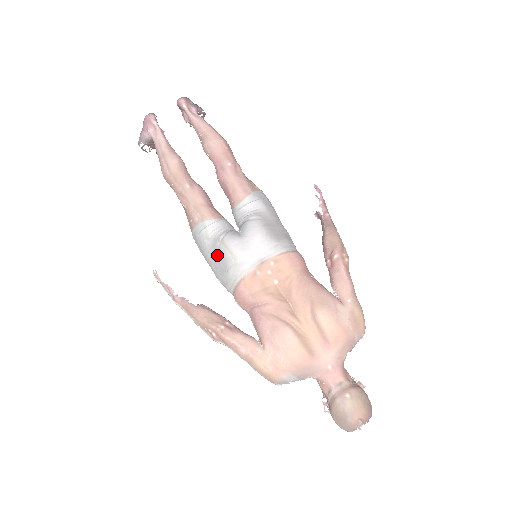
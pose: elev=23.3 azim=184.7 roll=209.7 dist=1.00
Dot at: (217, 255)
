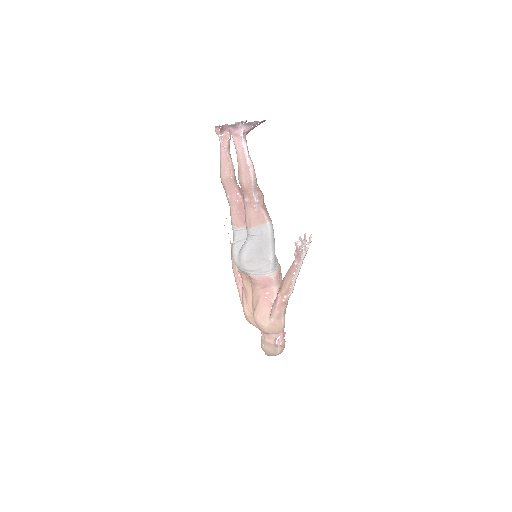
Dot at: occluded
